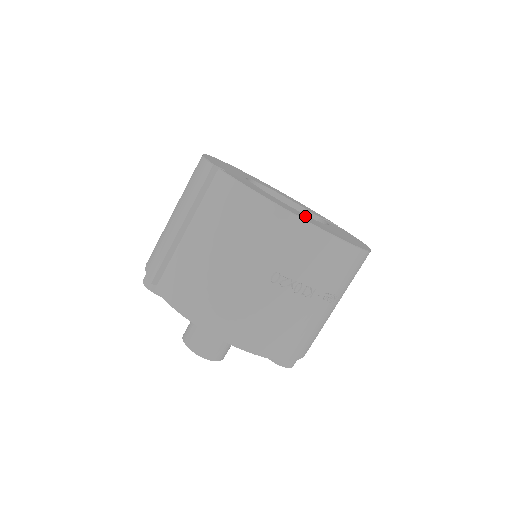
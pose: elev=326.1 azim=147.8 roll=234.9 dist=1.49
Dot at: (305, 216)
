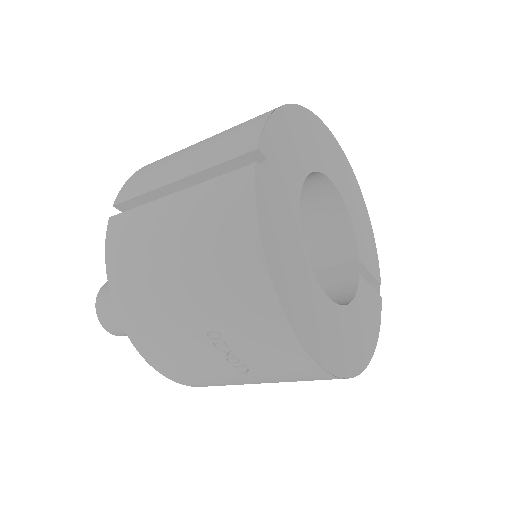
Dot at: (311, 297)
